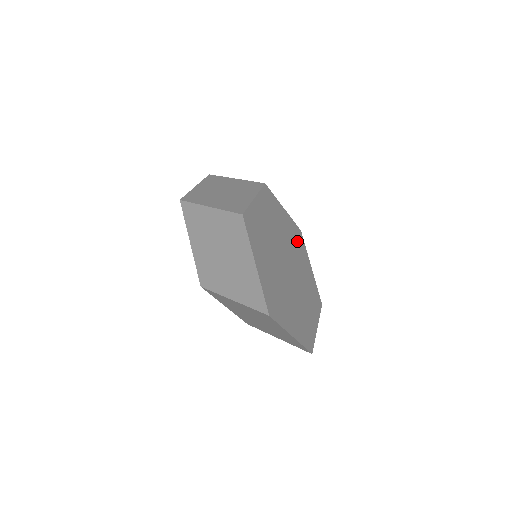
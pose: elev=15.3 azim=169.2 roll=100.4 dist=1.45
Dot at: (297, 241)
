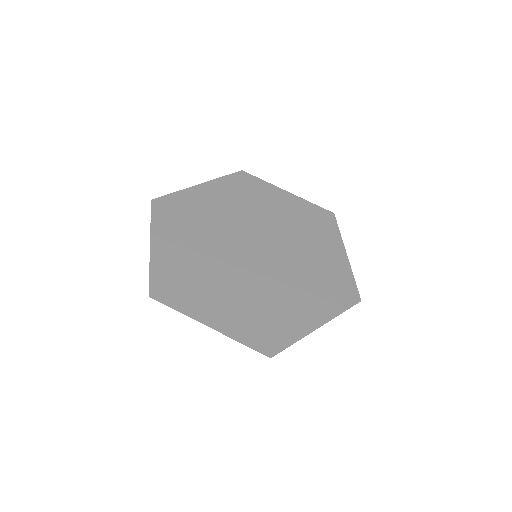
Dot at: (310, 224)
